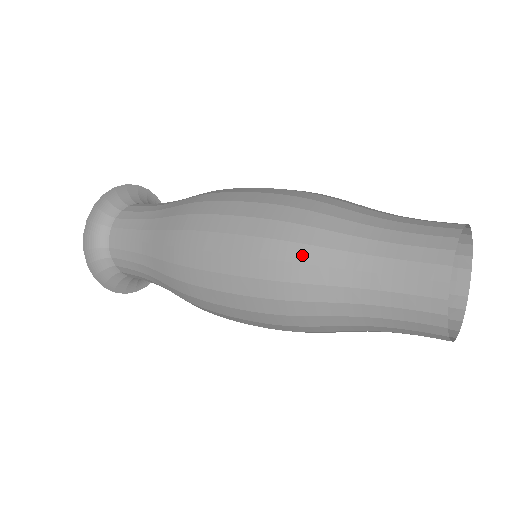
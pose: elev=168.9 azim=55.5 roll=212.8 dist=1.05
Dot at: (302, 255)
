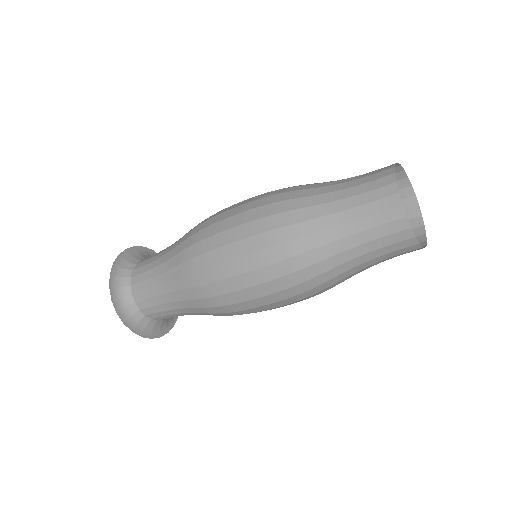
Dot at: occluded
